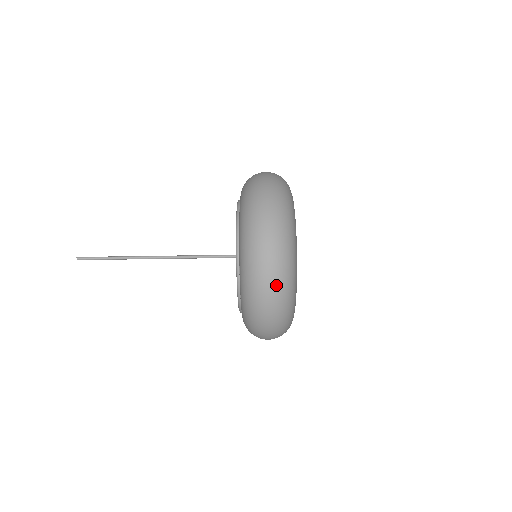
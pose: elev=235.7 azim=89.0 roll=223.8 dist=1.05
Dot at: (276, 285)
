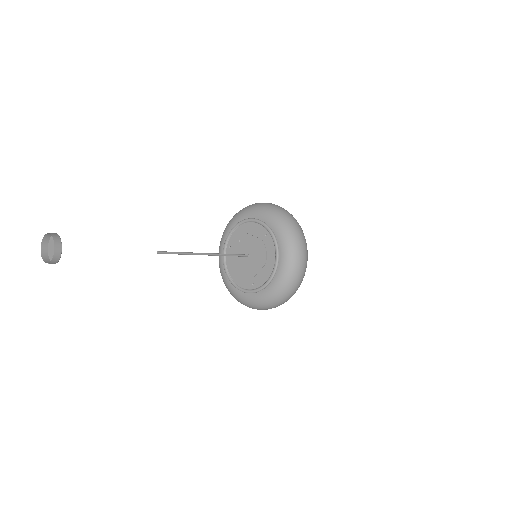
Dot at: occluded
